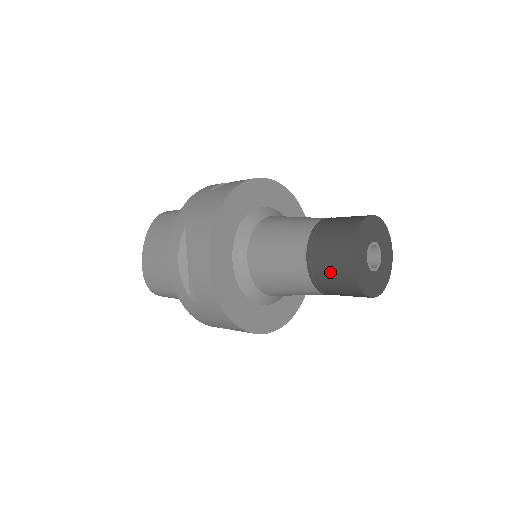
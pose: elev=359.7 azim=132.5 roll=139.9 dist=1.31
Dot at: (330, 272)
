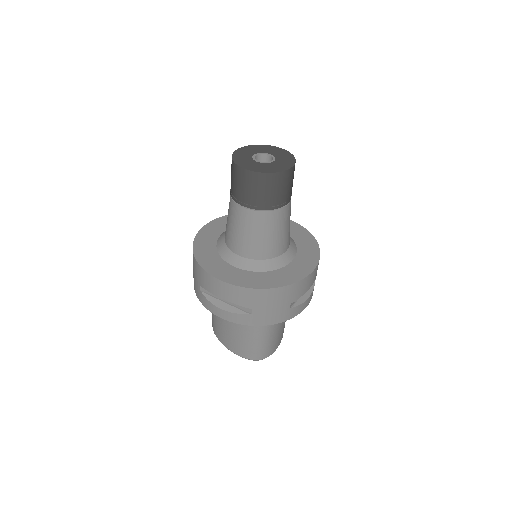
Dot at: (255, 191)
